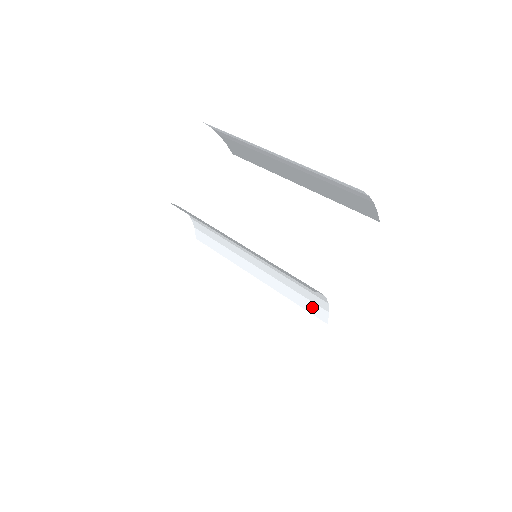
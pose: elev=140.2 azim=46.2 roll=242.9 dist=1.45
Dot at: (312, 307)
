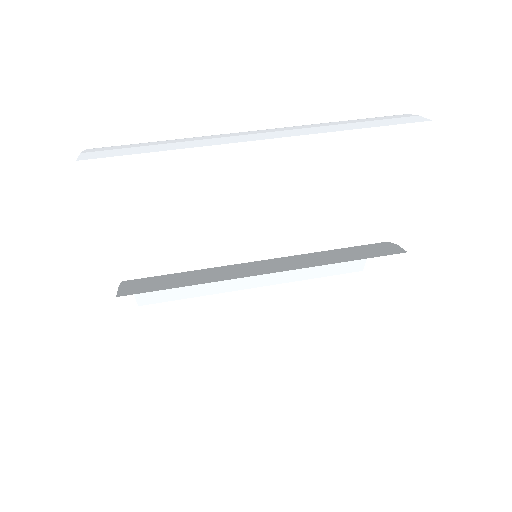
Dot at: occluded
